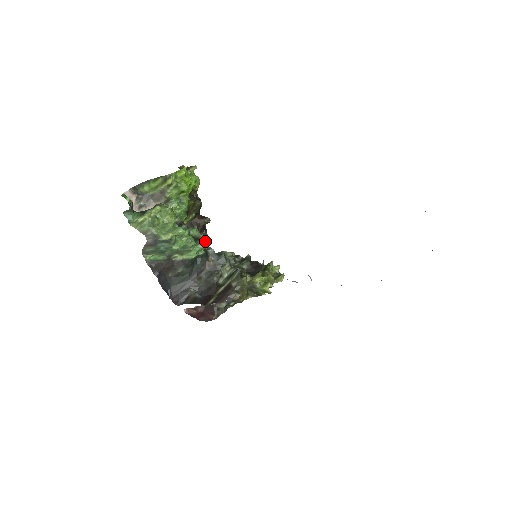
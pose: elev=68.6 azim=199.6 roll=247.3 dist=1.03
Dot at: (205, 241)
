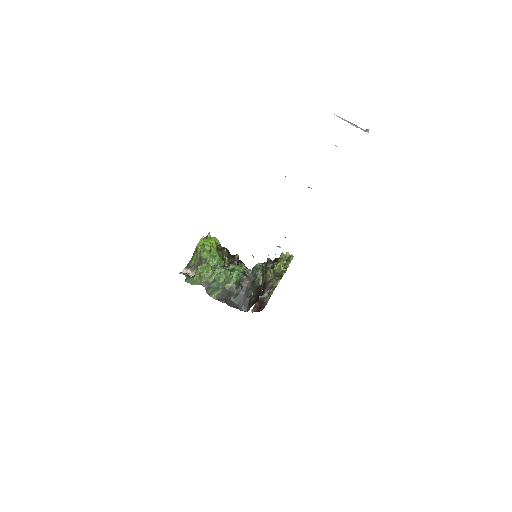
Dot at: (242, 268)
